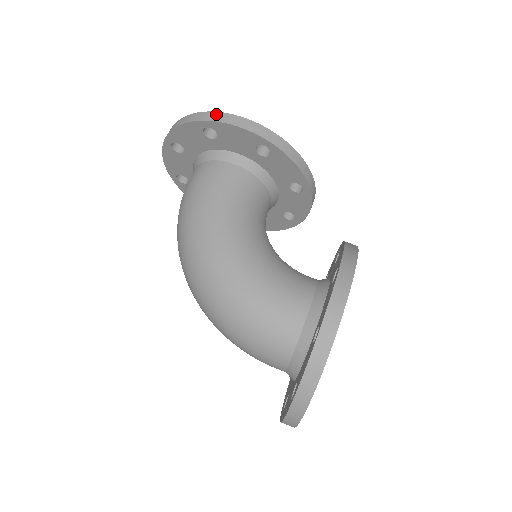
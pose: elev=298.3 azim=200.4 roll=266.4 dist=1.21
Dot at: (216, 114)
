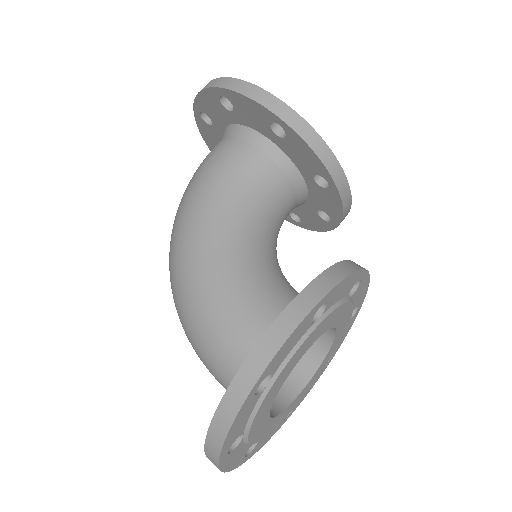
Dot at: (231, 80)
